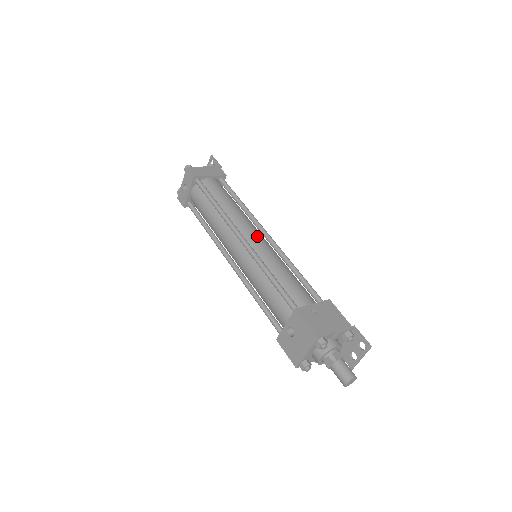
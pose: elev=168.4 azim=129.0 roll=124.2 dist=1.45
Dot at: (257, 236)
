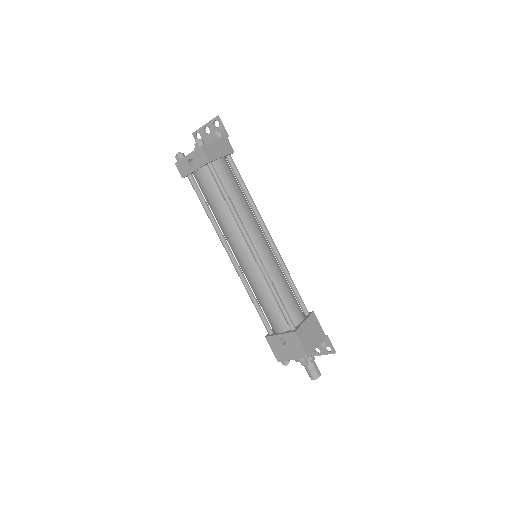
Dot at: (264, 244)
